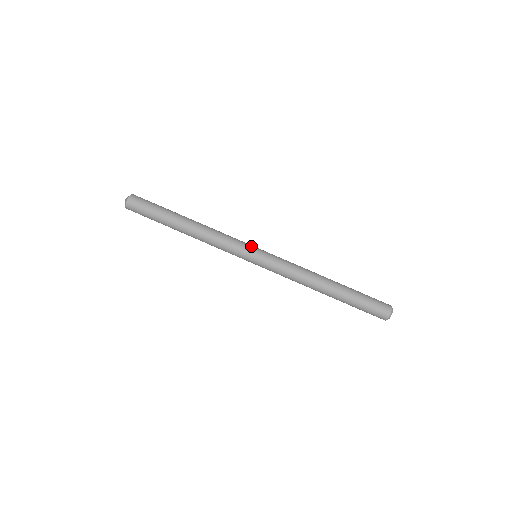
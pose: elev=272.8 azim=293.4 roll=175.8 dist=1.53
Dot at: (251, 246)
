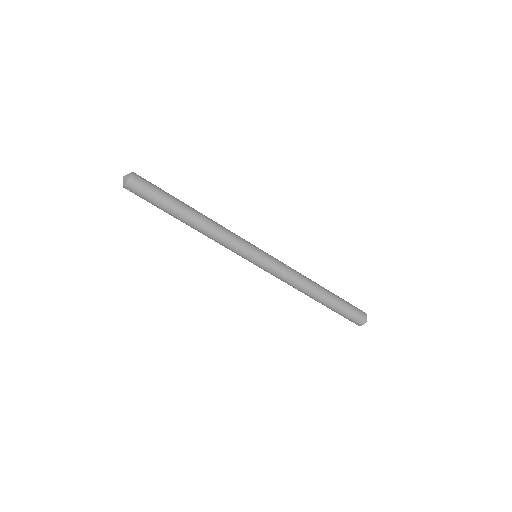
Dot at: (249, 257)
